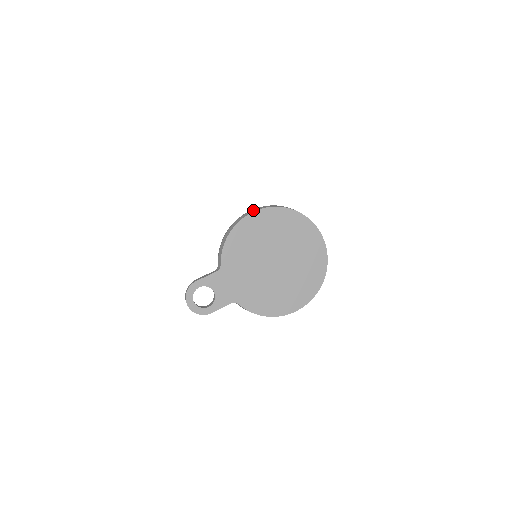
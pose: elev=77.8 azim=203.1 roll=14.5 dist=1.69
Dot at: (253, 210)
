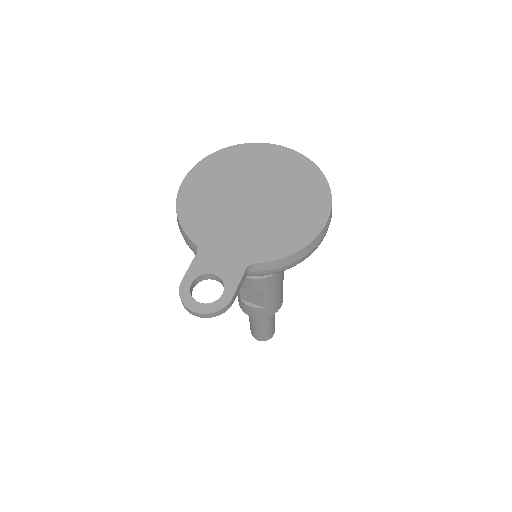
Dot at: occluded
